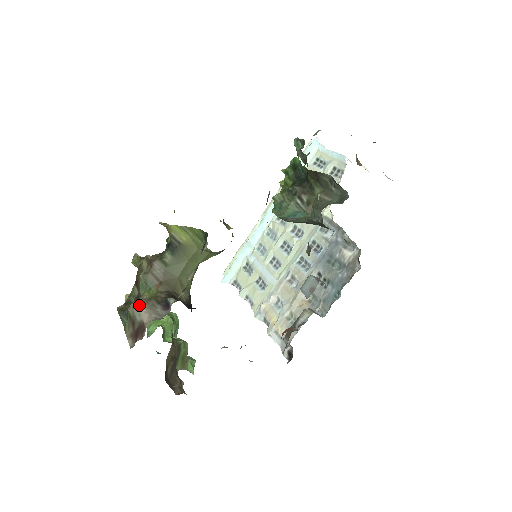
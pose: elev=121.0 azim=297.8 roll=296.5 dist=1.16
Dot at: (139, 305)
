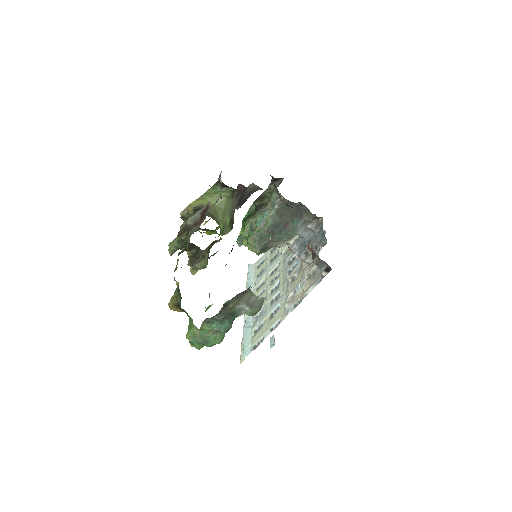
Dot at: (194, 214)
